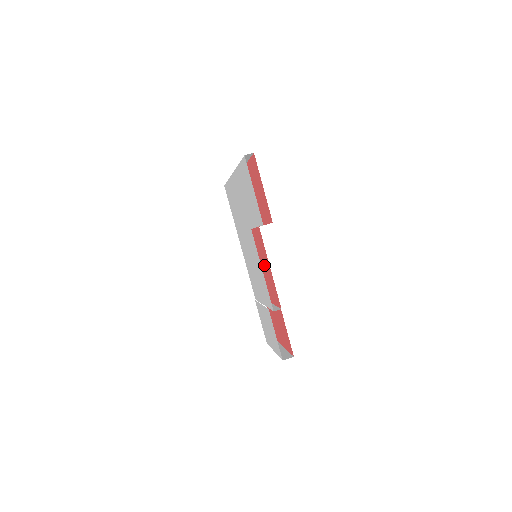
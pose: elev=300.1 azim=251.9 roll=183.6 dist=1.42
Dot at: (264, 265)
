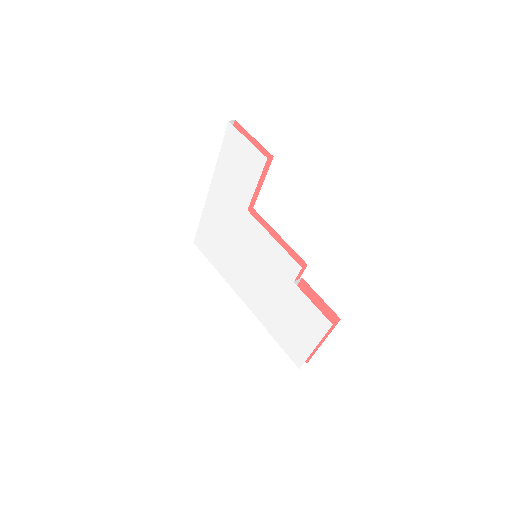
Dot at: occluded
